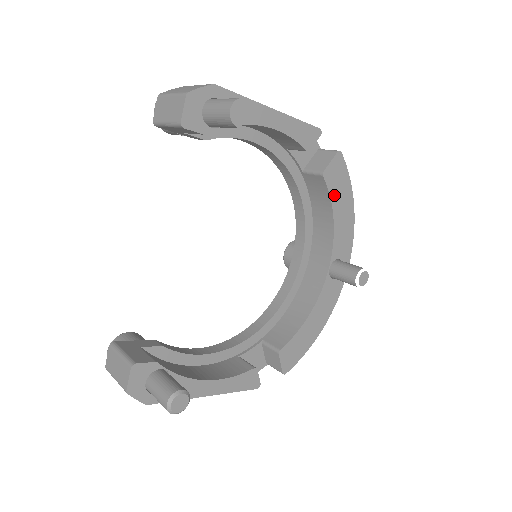
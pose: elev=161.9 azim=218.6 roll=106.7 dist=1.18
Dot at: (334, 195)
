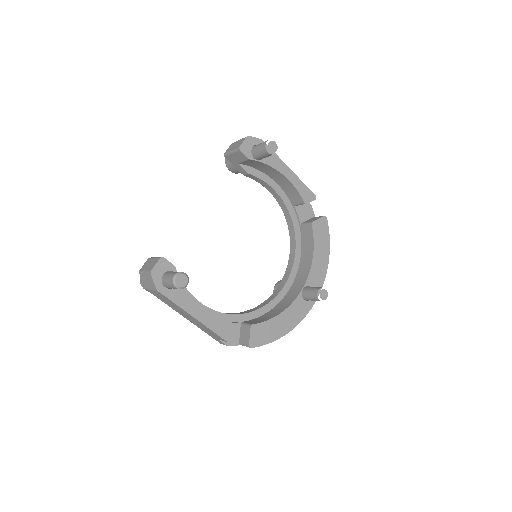
Dot at: (317, 241)
